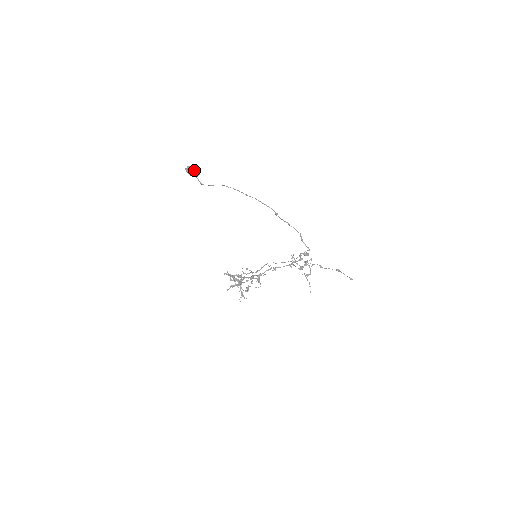
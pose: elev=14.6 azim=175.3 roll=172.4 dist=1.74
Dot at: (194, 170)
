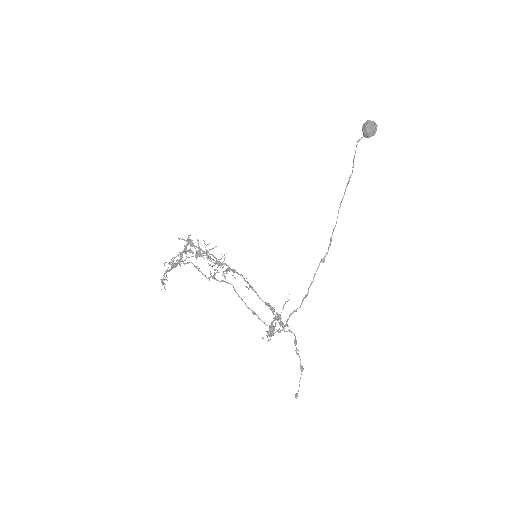
Dot at: (377, 126)
